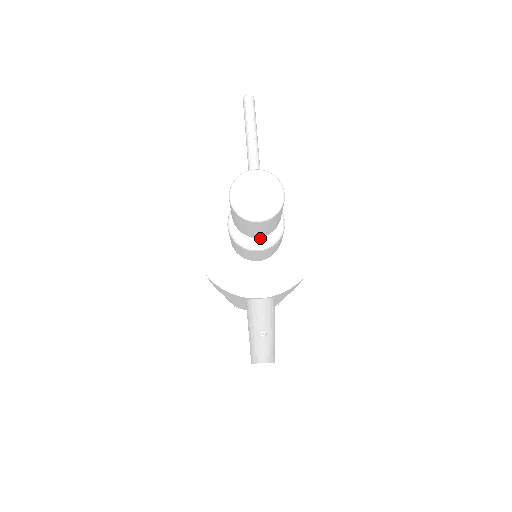
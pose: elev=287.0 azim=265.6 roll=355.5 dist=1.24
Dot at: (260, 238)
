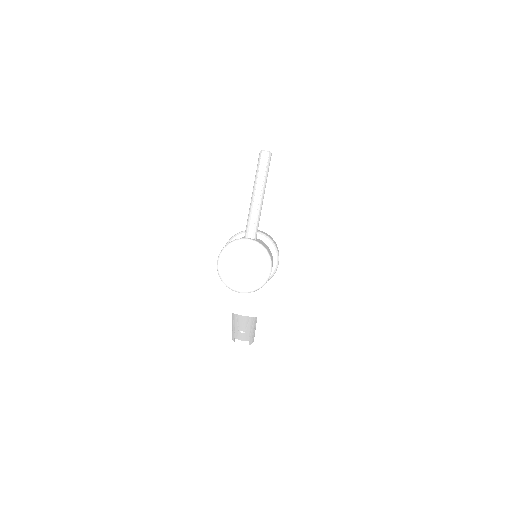
Dot at: occluded
